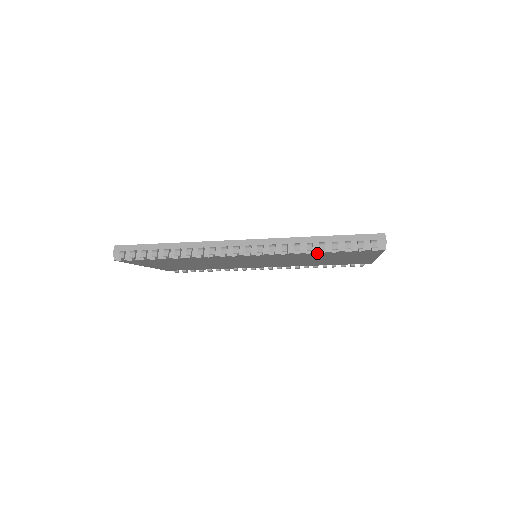
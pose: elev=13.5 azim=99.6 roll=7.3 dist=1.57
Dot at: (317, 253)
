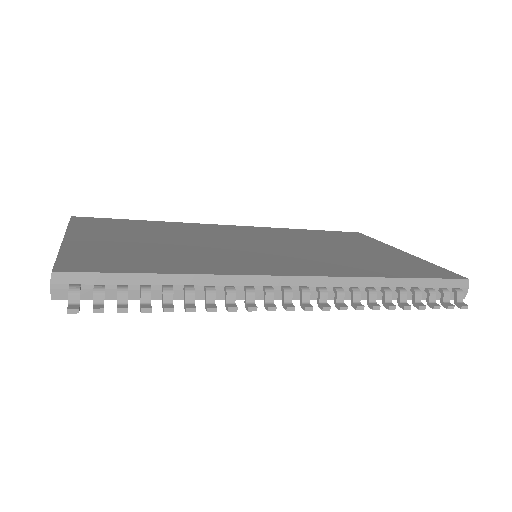
Dot at: occluded
